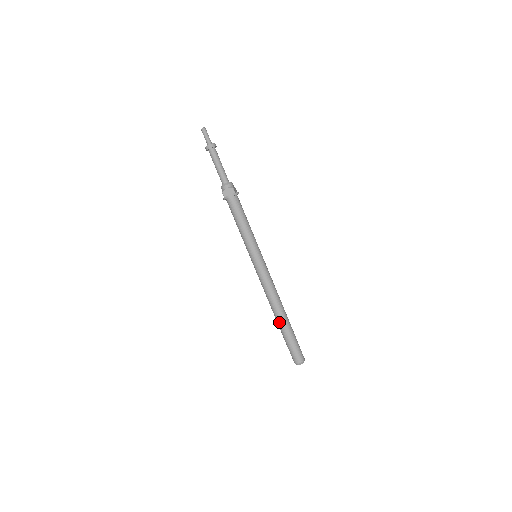
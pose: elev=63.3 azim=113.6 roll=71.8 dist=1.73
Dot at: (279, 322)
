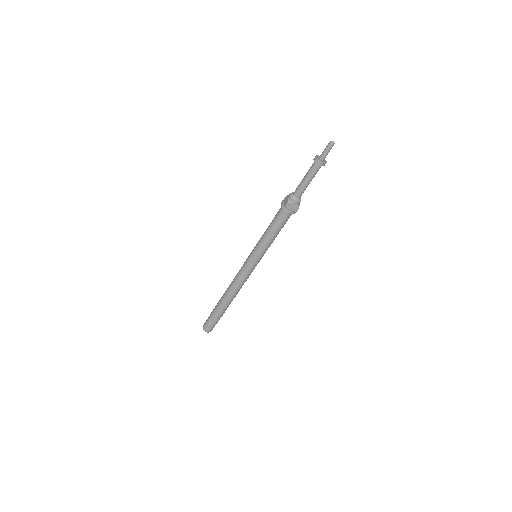
Dot at: (223, 304)
